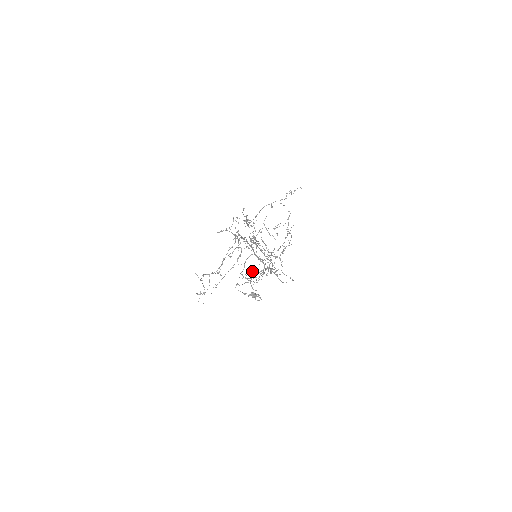
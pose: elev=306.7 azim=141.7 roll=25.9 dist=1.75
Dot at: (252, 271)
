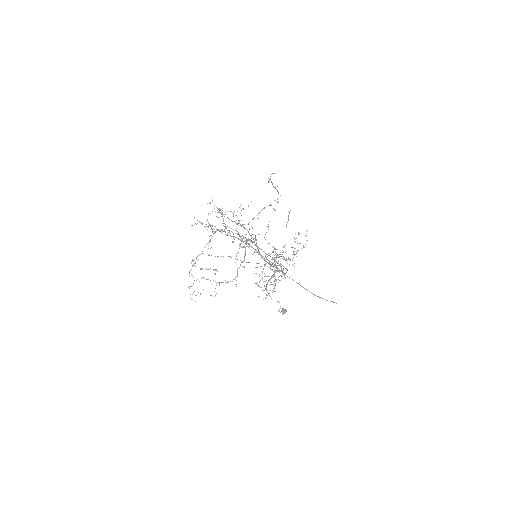
Dot at: (260, 275)
